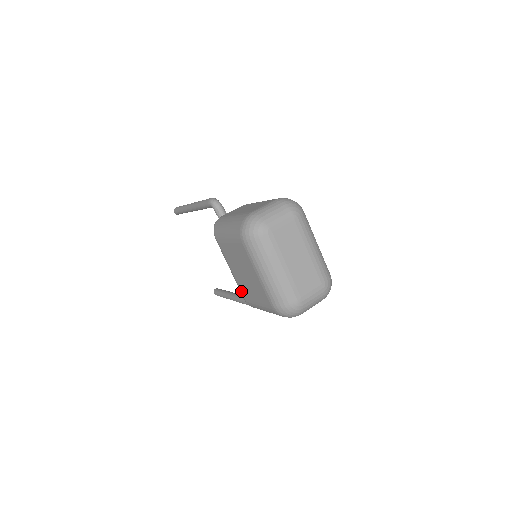
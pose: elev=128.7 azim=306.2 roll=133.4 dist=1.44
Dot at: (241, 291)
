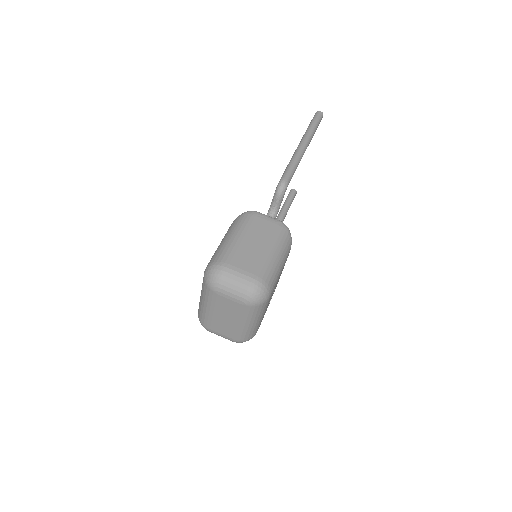
Dot at: occluded
